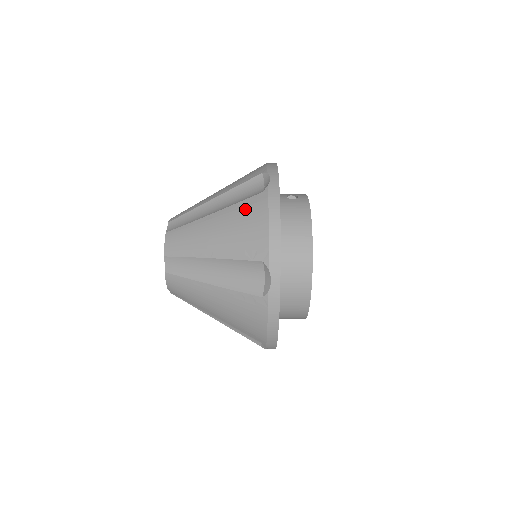
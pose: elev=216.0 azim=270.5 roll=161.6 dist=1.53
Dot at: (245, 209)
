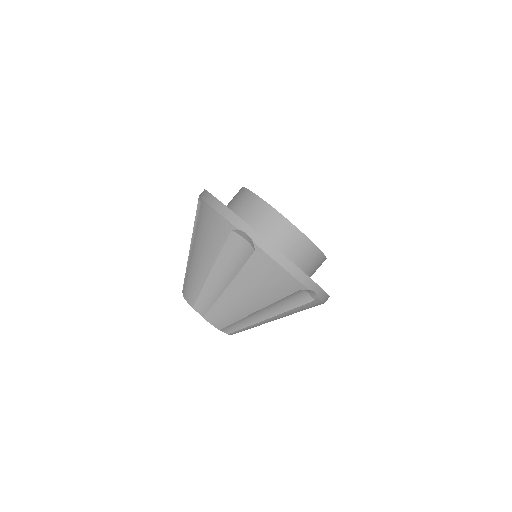
Dot at: (200, 222)
